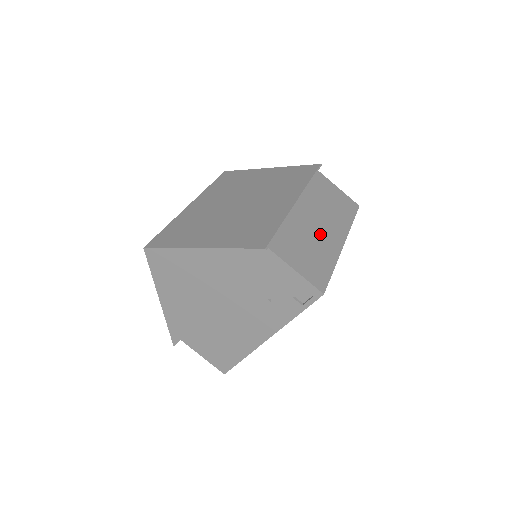
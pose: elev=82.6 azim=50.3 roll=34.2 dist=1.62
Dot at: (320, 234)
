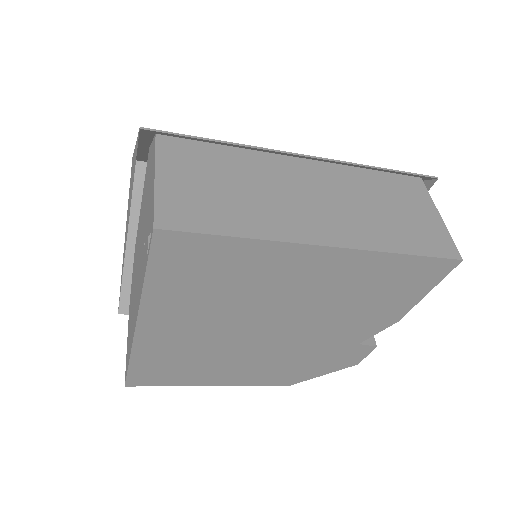
Dot at: (289, 203)
